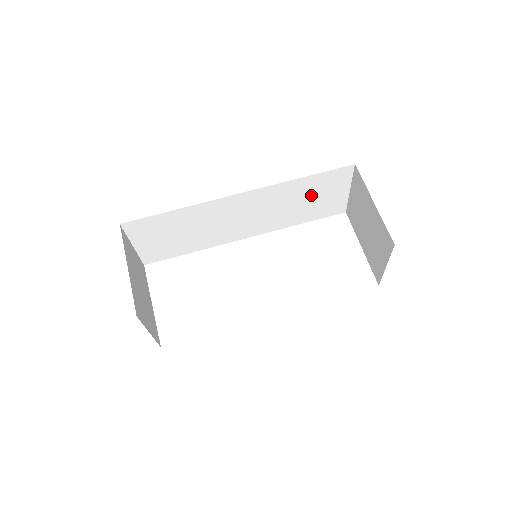
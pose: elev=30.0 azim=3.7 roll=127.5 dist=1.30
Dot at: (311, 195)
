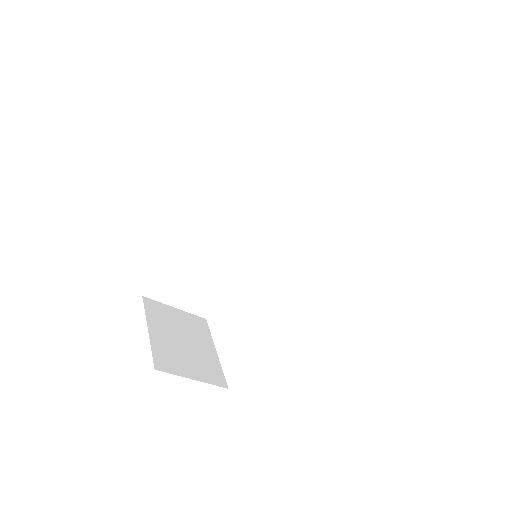
Dot at: (284, 164)
